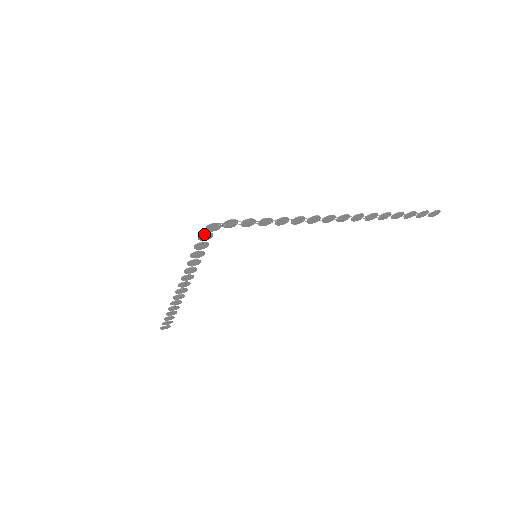
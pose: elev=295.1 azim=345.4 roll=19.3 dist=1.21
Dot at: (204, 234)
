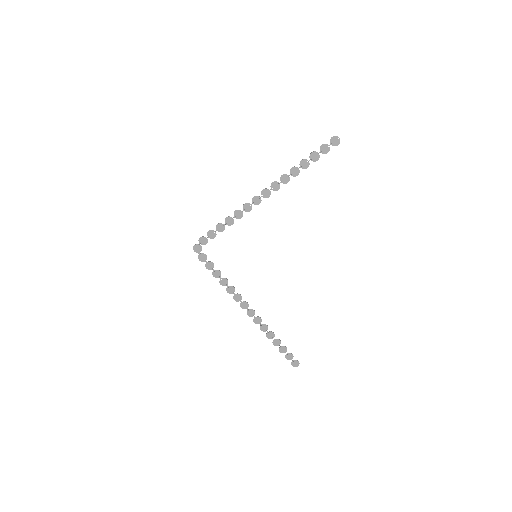
Dot at: (200, 256)
